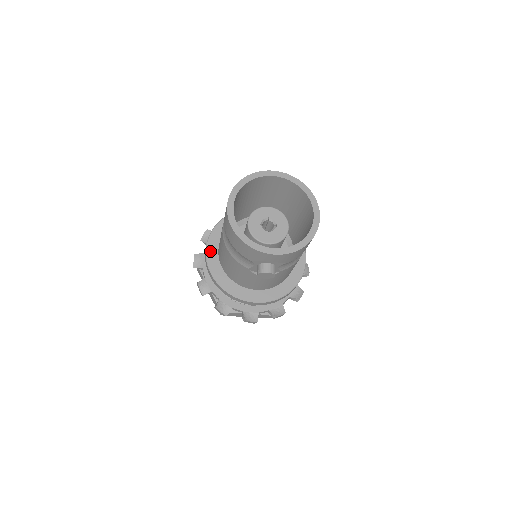
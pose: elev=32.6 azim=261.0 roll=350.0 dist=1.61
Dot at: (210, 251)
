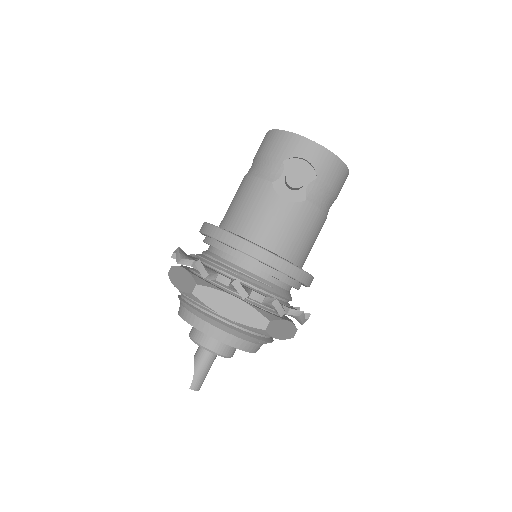
Dot at: occluded
